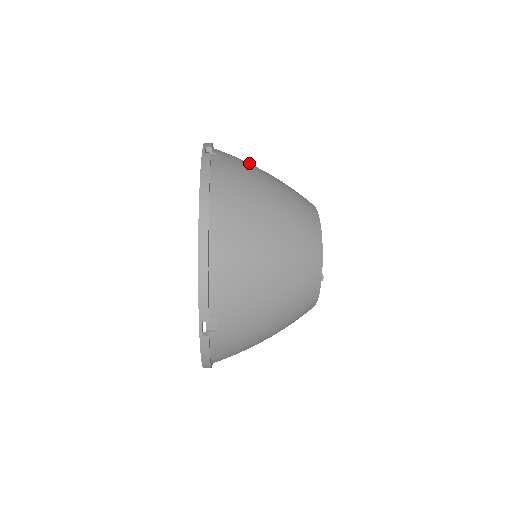
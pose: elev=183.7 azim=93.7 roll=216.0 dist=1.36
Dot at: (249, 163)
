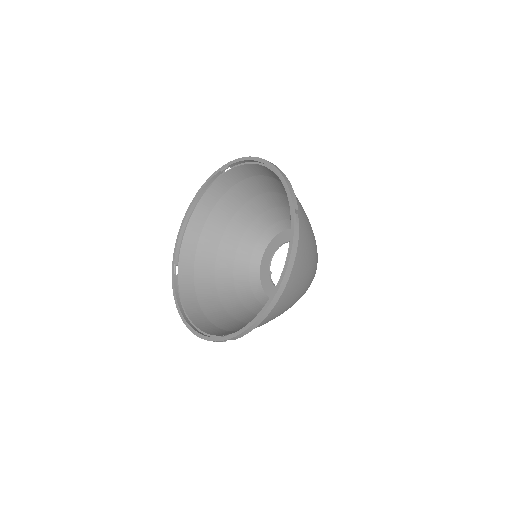
Dot at: (236, 198)
